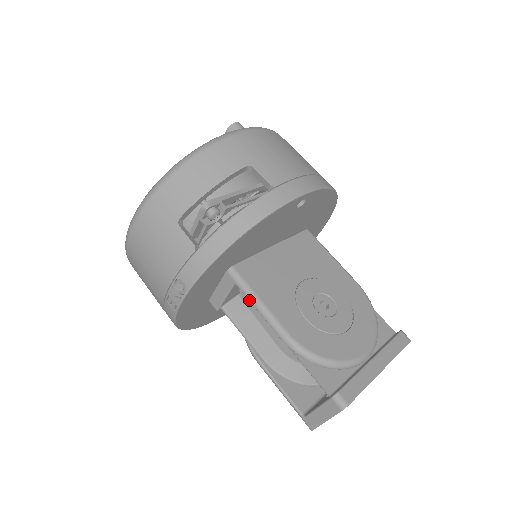
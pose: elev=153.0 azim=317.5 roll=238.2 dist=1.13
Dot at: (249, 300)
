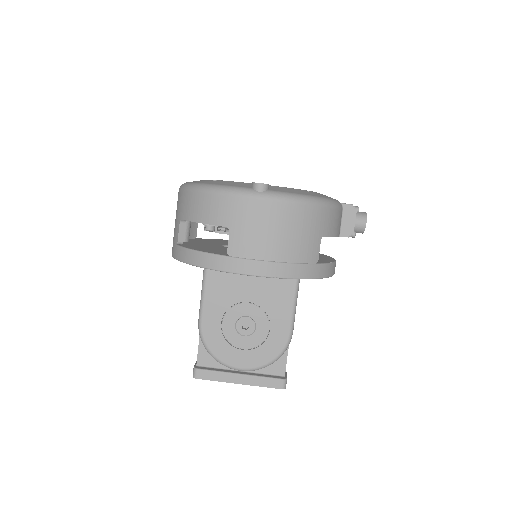
Dot at: (202, 286)
